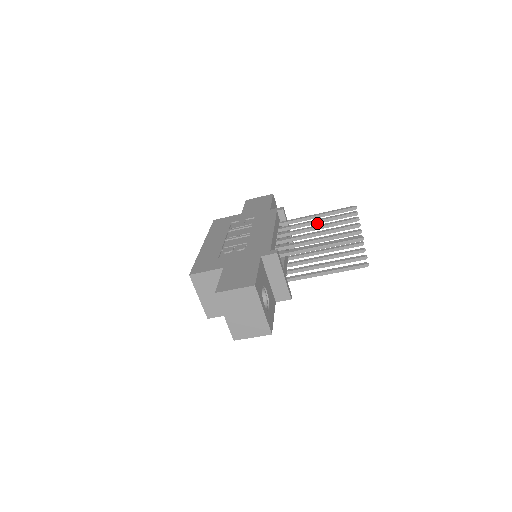
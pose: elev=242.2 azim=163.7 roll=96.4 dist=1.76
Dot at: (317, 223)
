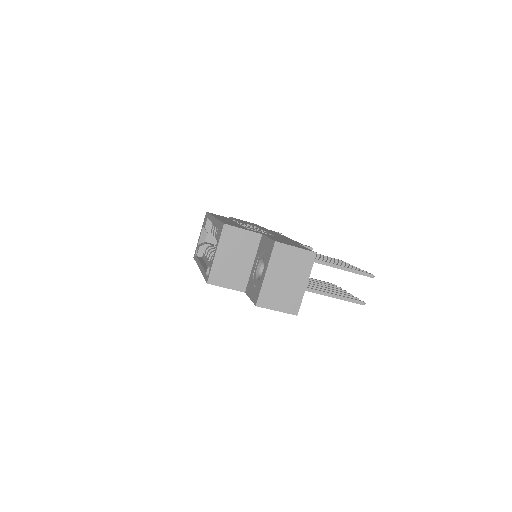
Dot at: occluded
